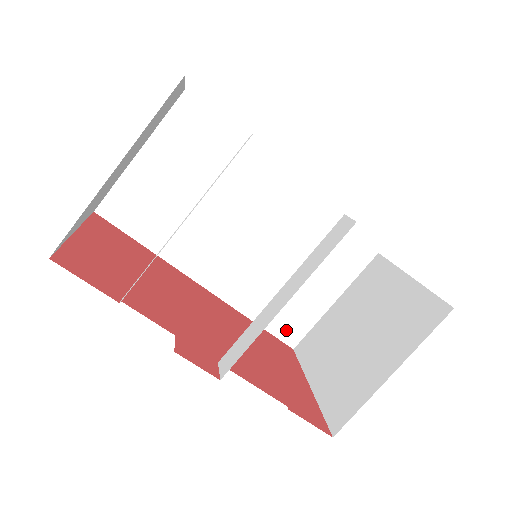
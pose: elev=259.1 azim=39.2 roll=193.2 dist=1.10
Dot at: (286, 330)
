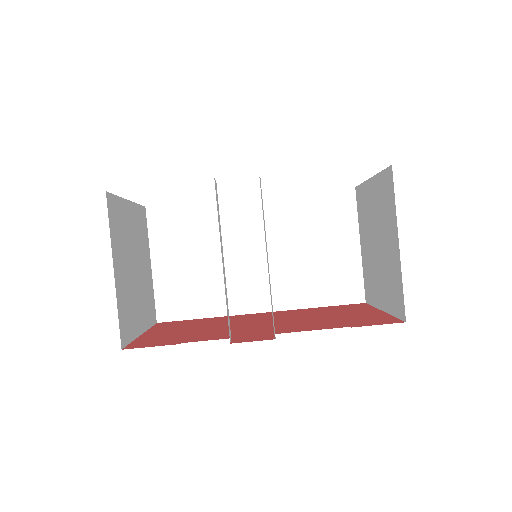
Dot at: (346, 294)
